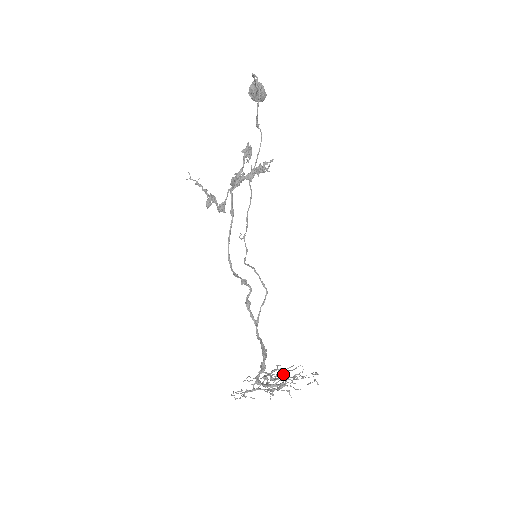
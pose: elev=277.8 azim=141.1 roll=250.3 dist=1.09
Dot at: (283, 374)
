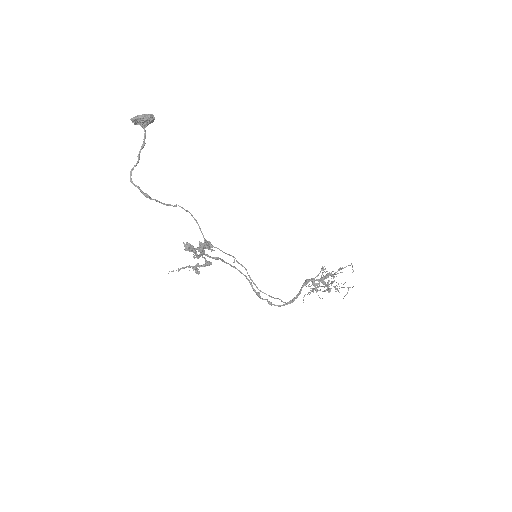
Dot at: (327, 284)
